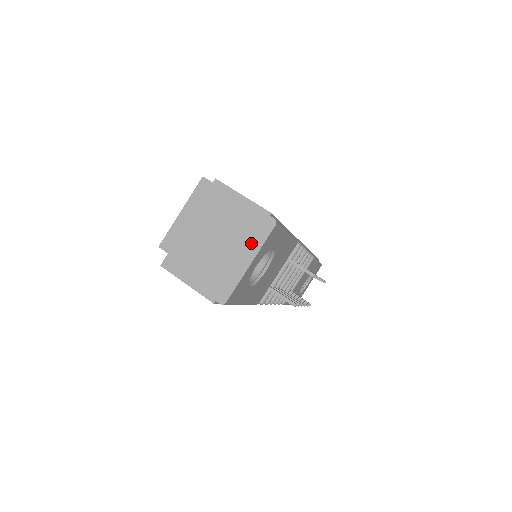
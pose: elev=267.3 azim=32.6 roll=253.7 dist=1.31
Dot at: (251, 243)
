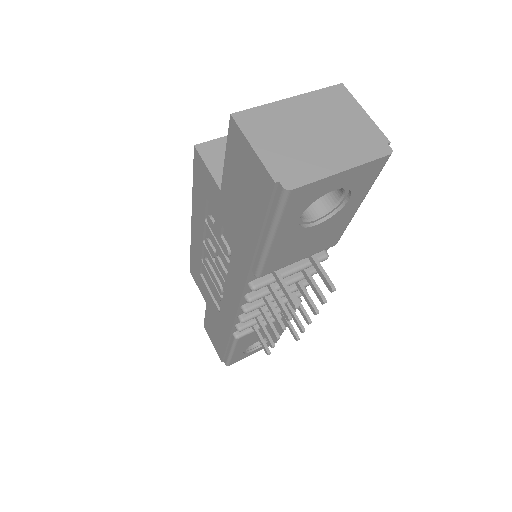
Dot at: (354, 154)
